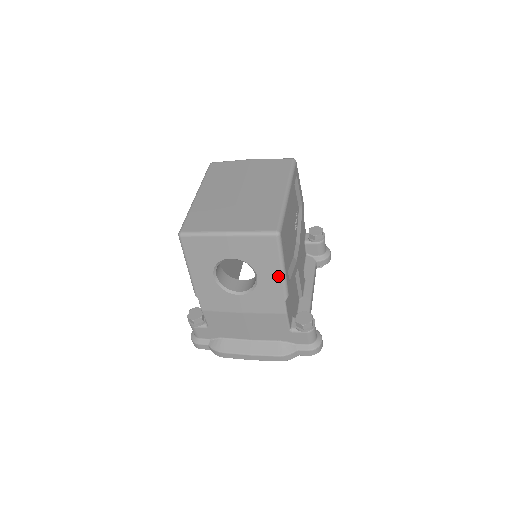
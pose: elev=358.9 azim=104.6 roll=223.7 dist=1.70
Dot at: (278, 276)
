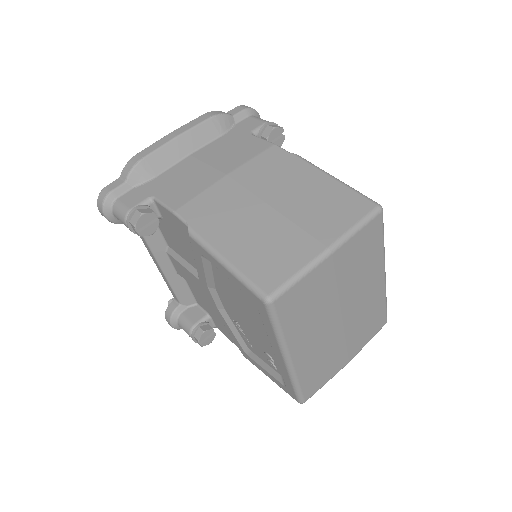
Dot at: occluded
